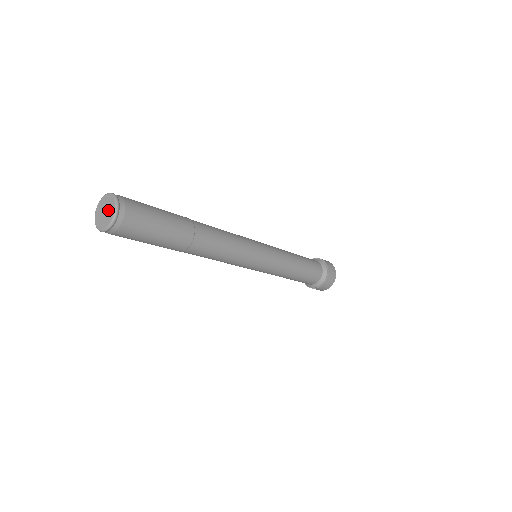
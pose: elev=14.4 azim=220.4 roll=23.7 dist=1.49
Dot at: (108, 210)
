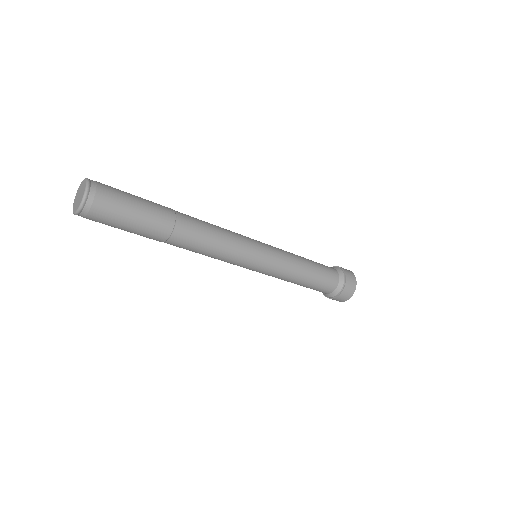
Dot at: (79, 198)
